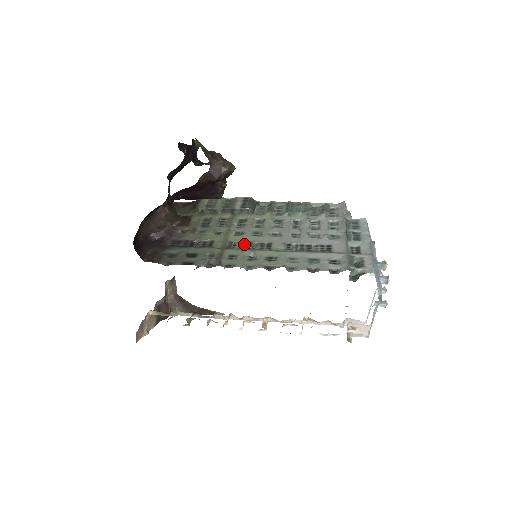
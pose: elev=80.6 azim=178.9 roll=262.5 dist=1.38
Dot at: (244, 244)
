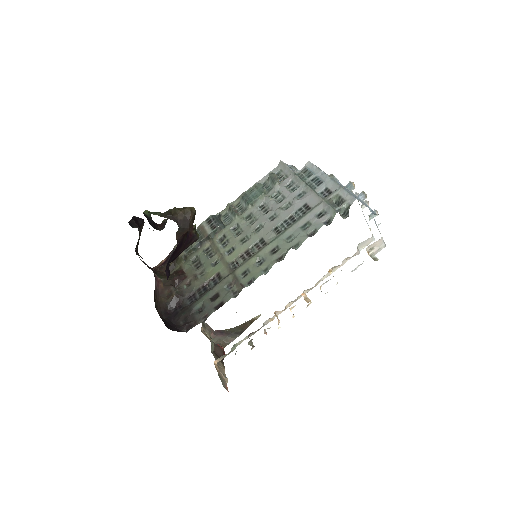
Dot at: (243, 256)
